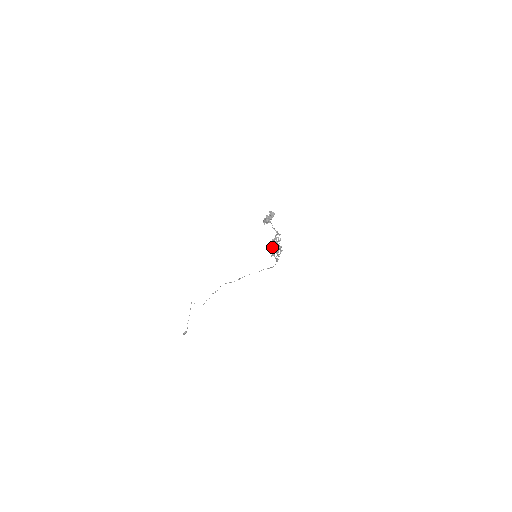
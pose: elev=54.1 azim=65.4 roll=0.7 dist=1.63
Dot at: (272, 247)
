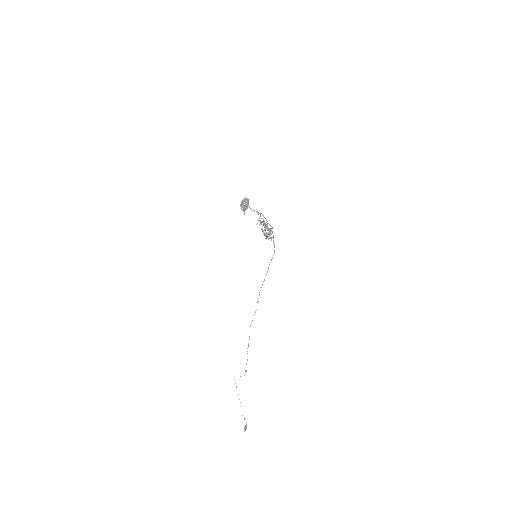
Dot at: occluded
